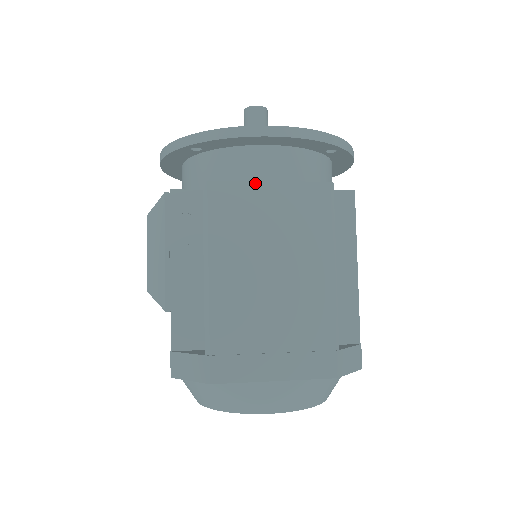
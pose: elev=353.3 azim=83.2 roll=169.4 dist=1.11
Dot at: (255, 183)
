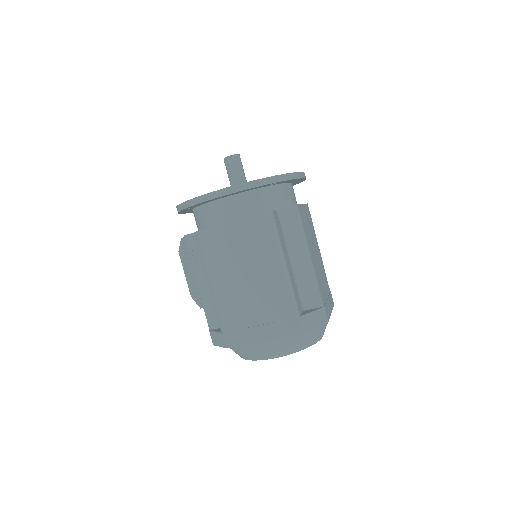
Dot at: (223, 225)
